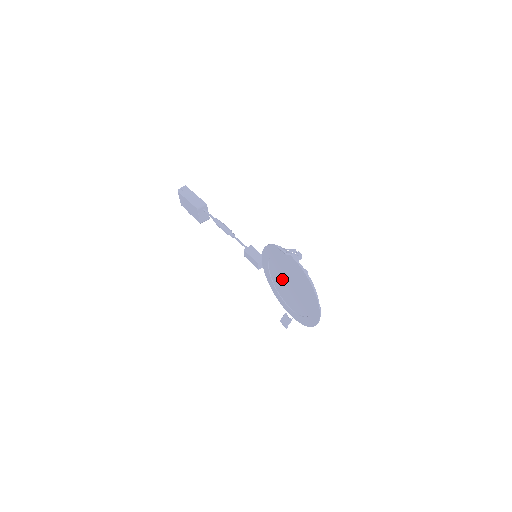
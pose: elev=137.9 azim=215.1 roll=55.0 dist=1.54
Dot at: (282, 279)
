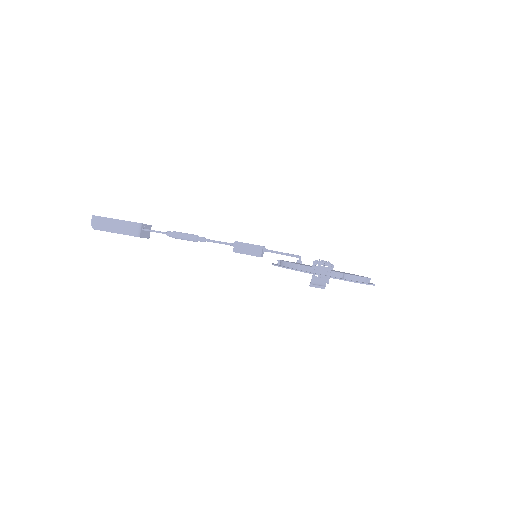
Dot at: occluded
